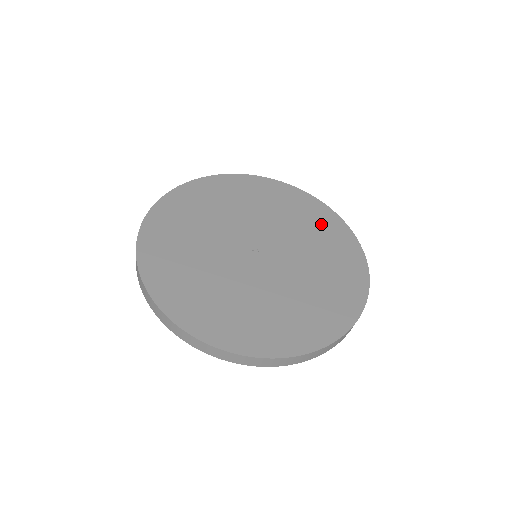
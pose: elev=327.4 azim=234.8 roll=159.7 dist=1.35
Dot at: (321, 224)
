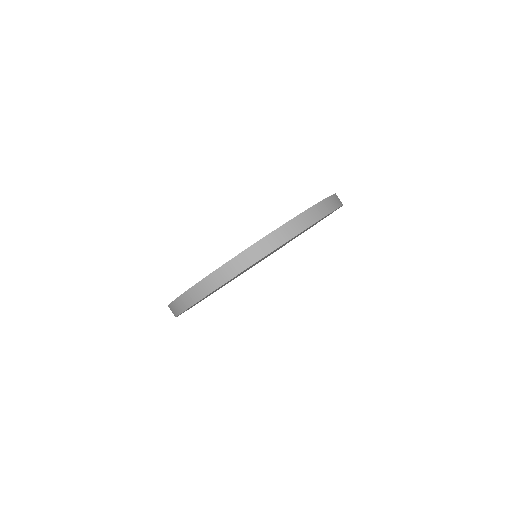
Dot at: occluded
